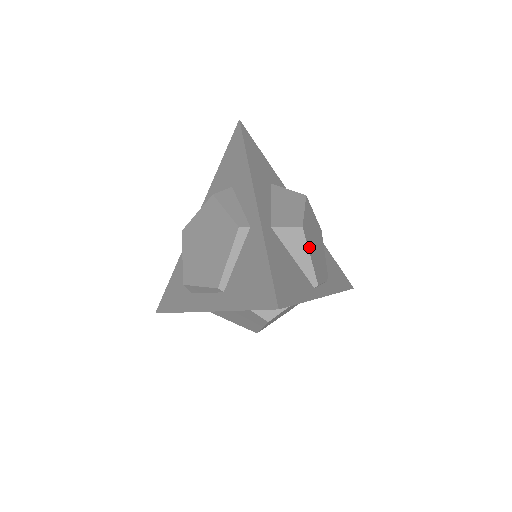
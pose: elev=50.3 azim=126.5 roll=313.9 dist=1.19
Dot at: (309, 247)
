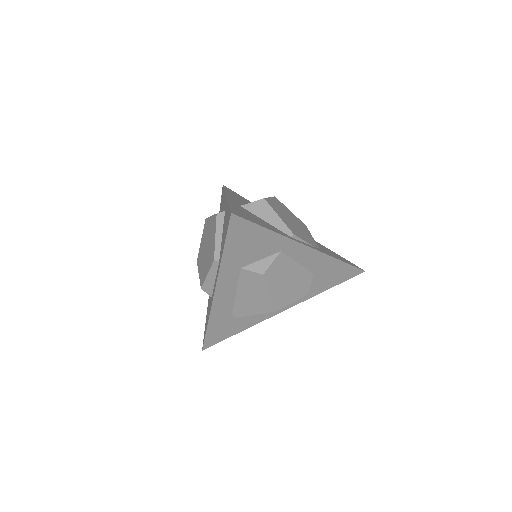
Dot at: (277, 212)
